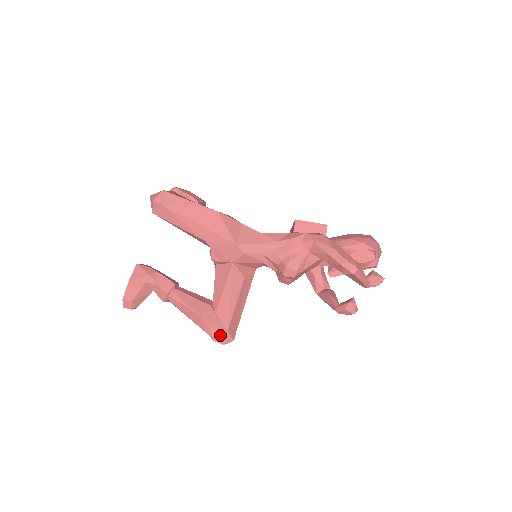
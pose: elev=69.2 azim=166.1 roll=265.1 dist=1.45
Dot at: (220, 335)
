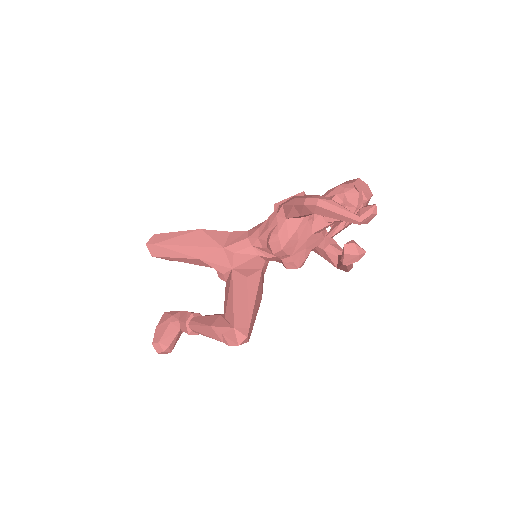
Dot at: (231, 336)
